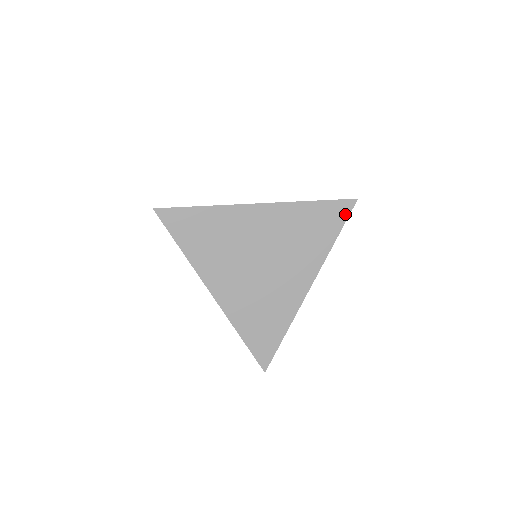
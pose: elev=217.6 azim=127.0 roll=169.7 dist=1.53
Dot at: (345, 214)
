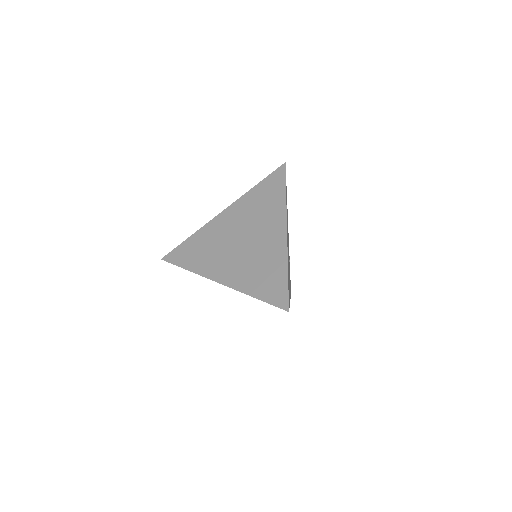
Dot at: (282, 175)
